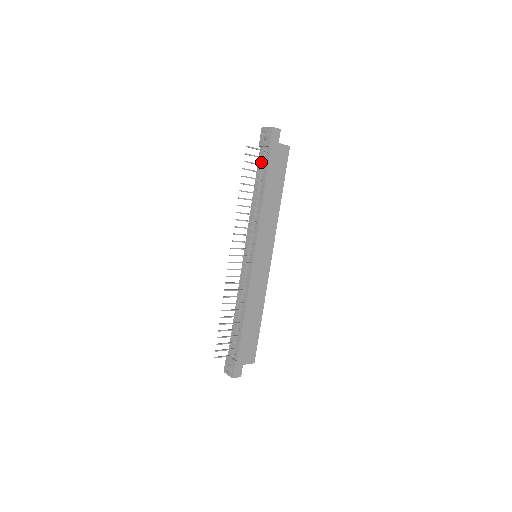
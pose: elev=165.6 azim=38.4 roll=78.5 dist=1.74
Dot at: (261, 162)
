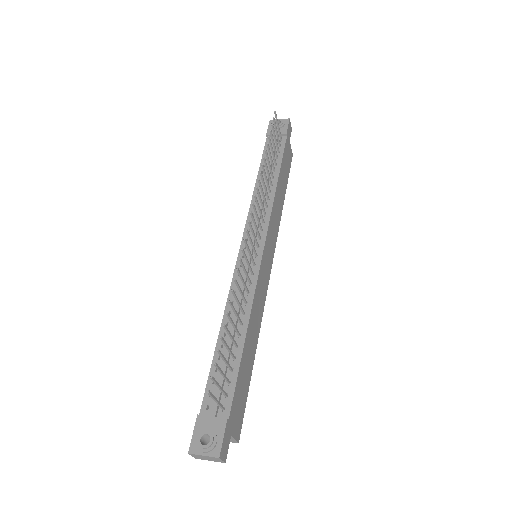
Dot at: (273, 147)
